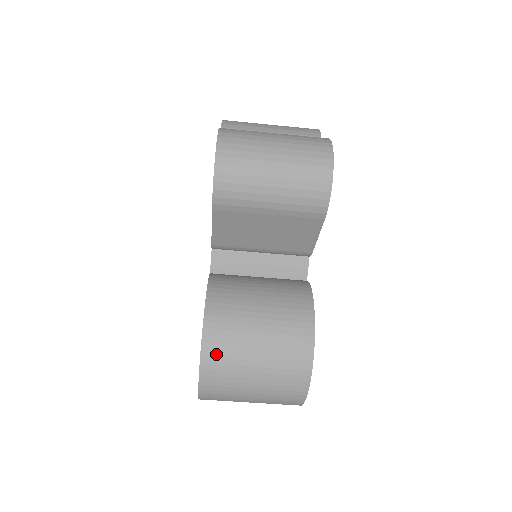
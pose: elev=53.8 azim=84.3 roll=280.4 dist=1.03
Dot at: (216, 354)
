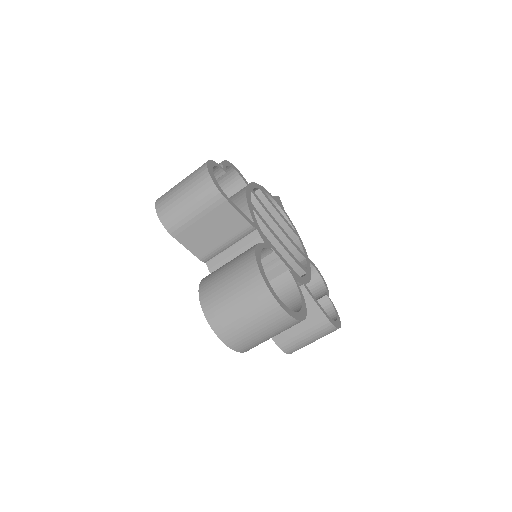
Dot at: (212, 311)
